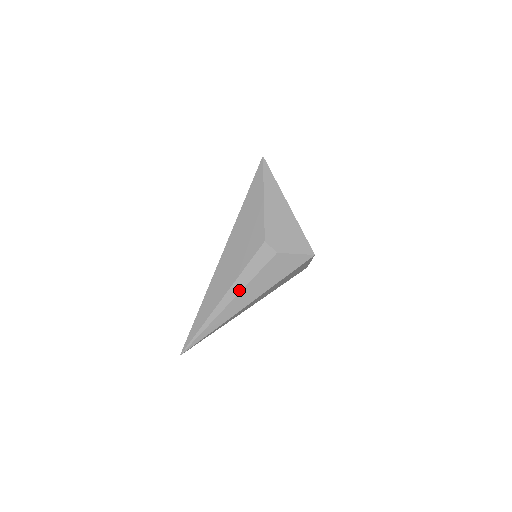
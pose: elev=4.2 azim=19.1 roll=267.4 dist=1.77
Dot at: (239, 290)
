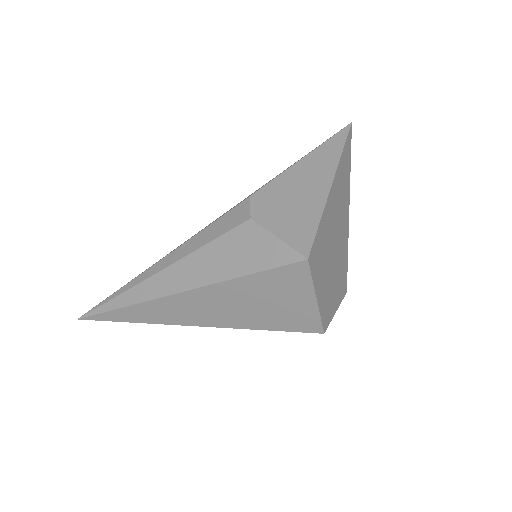
Dot at: (178, 258)
